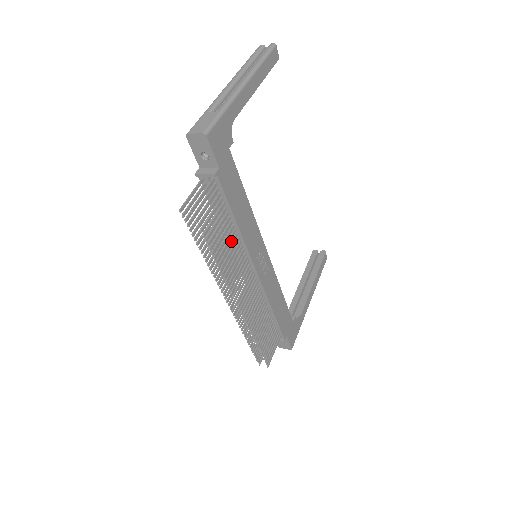
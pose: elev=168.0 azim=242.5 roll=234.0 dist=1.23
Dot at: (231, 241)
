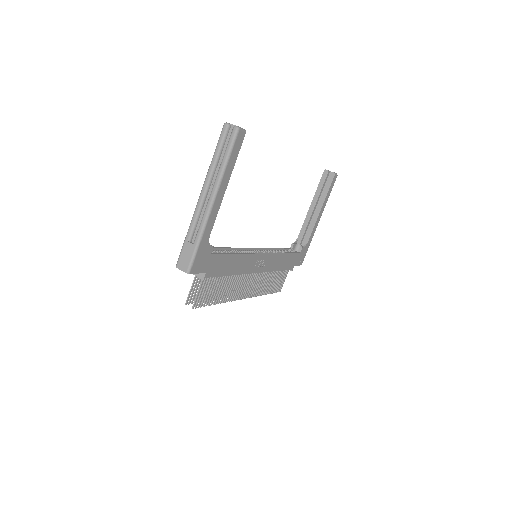
Dot at: (230, 281)
